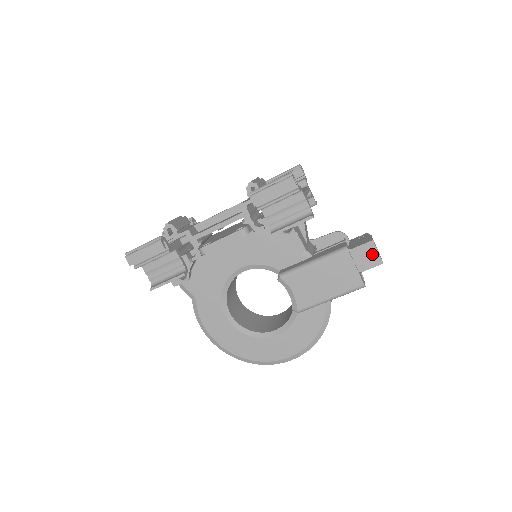
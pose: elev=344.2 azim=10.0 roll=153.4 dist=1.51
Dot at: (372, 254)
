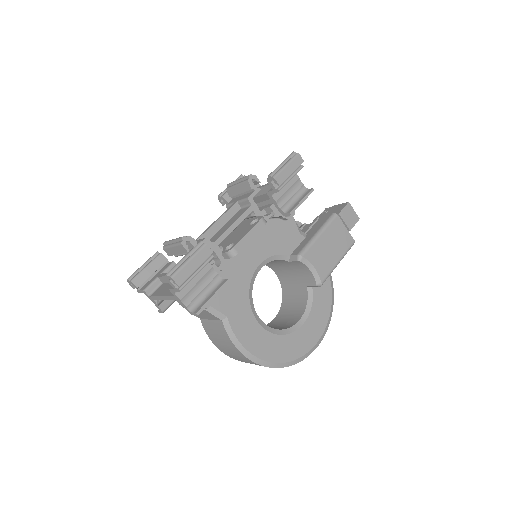
Dot at: (352, 213)
